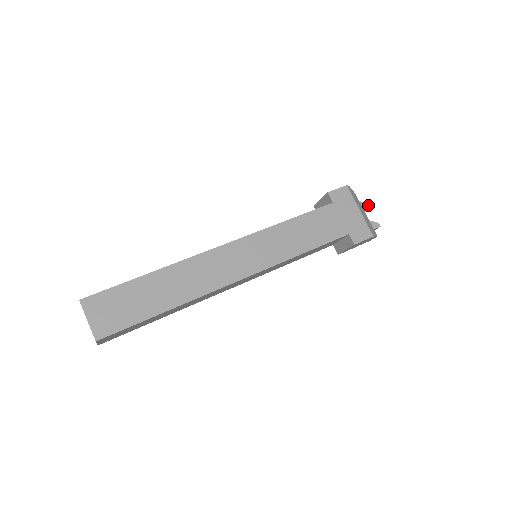
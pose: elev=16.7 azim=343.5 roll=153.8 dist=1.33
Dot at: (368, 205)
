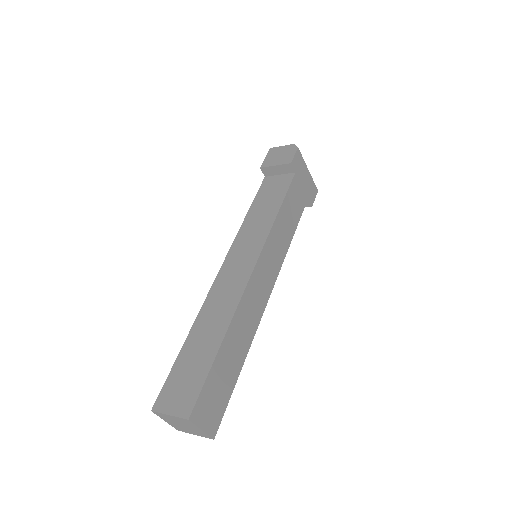
Dot at: occluded
